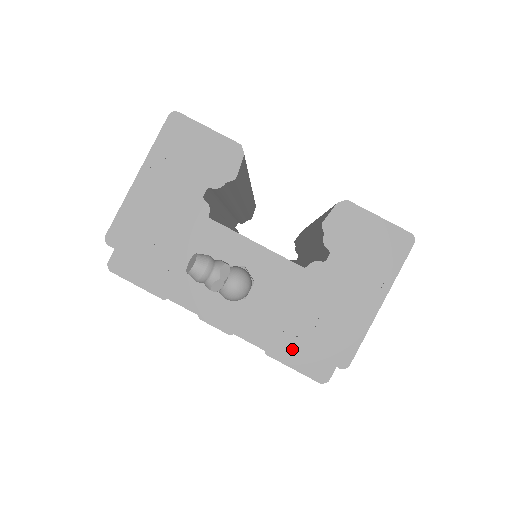
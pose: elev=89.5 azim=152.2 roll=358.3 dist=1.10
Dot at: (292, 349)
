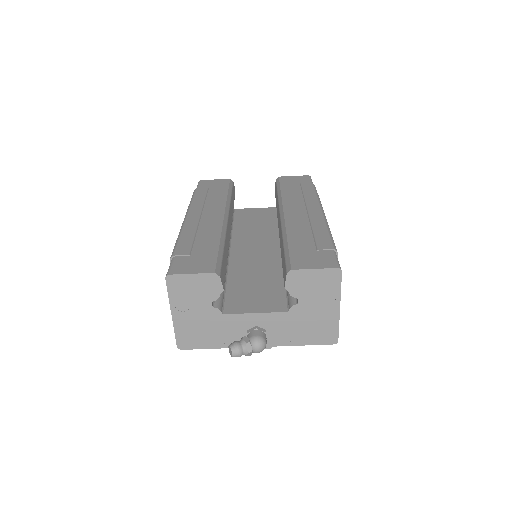
Dot at: occluded
